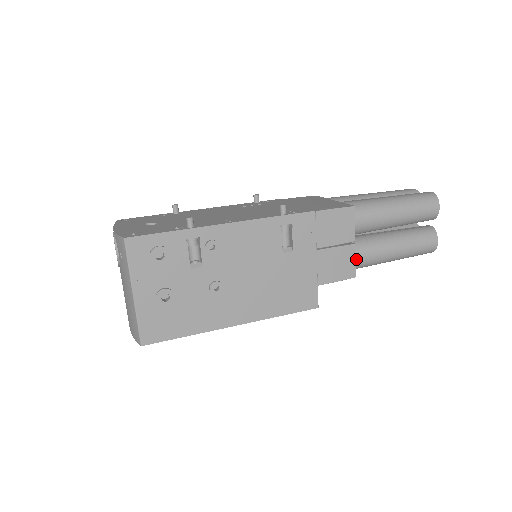
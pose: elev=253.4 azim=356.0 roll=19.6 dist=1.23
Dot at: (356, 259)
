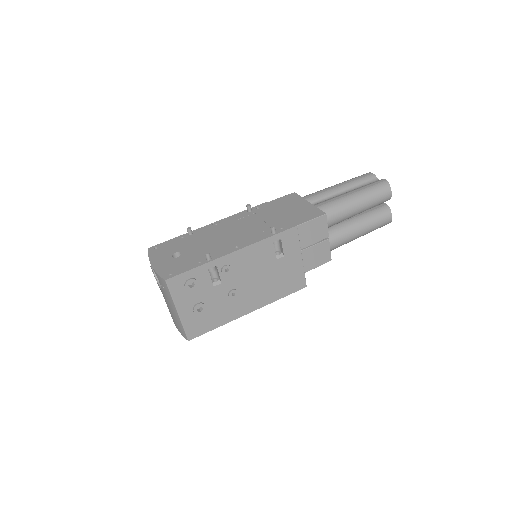
Dot at: (331, 246)
